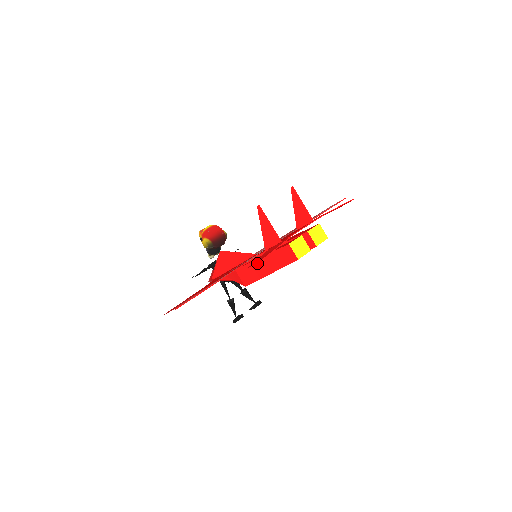
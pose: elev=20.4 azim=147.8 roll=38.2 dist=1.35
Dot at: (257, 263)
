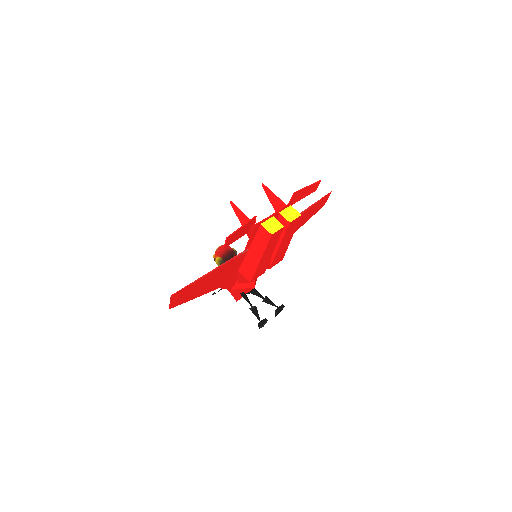
Dot at: (226, 238)
